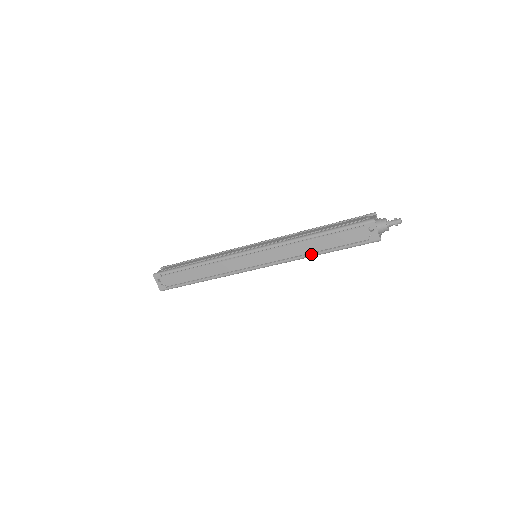
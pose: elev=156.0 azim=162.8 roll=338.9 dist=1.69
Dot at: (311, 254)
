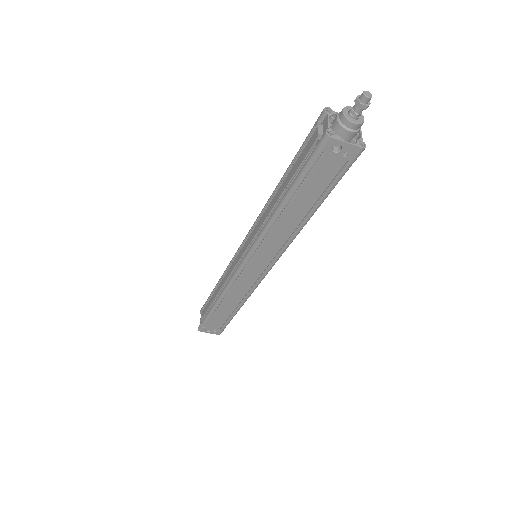
Dot at: (302, 224)
